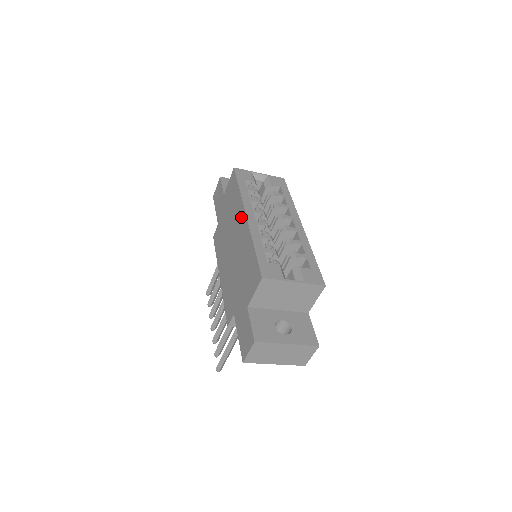
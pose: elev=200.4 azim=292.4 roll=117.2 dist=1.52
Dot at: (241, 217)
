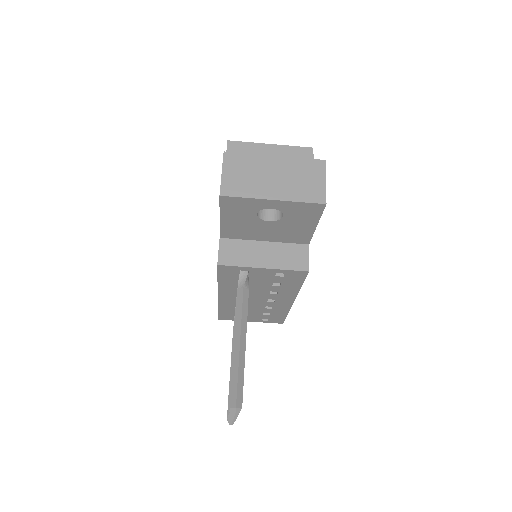
Dot at: occluded
